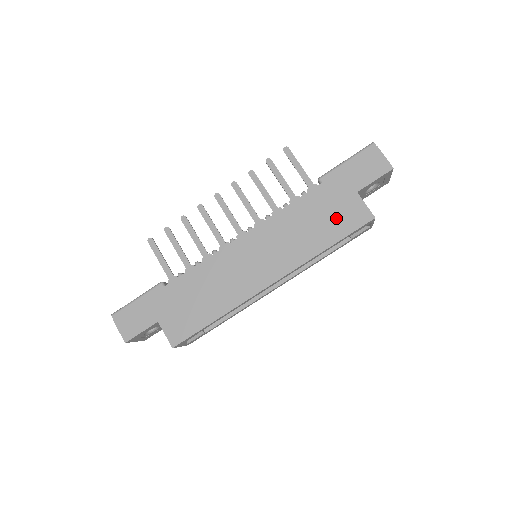
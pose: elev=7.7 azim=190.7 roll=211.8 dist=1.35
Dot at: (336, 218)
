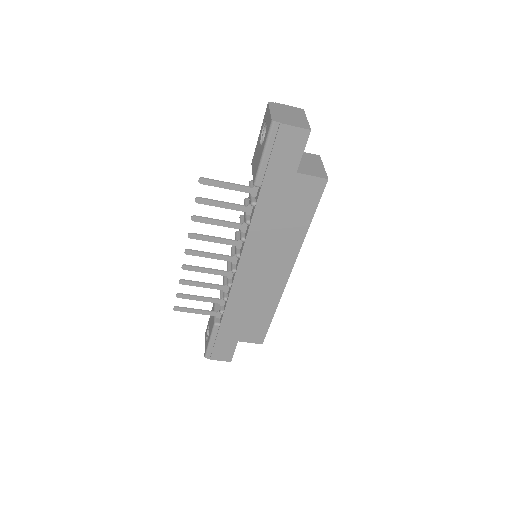
Dot at: (297, 203)
